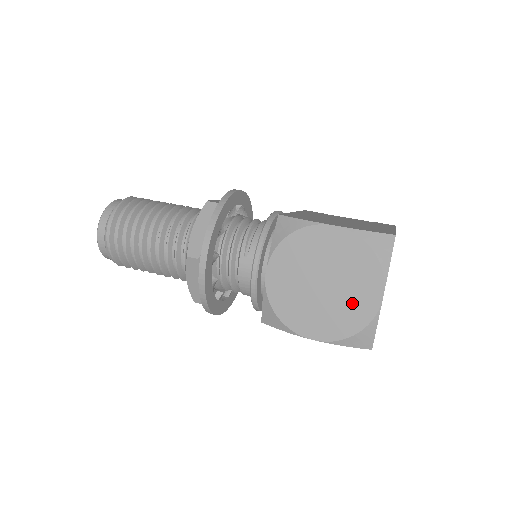
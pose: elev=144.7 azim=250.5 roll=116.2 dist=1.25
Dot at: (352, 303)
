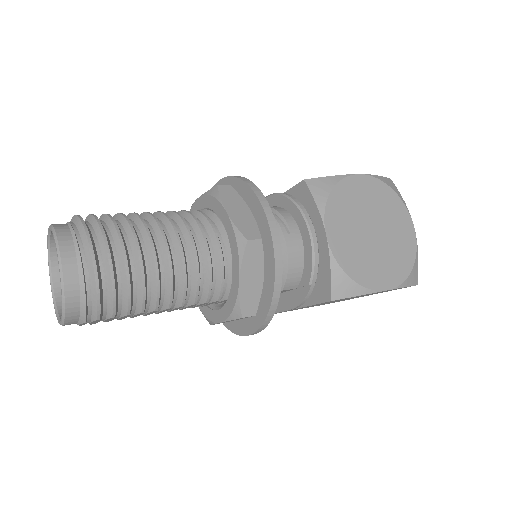
Dot at: (399, 241)
